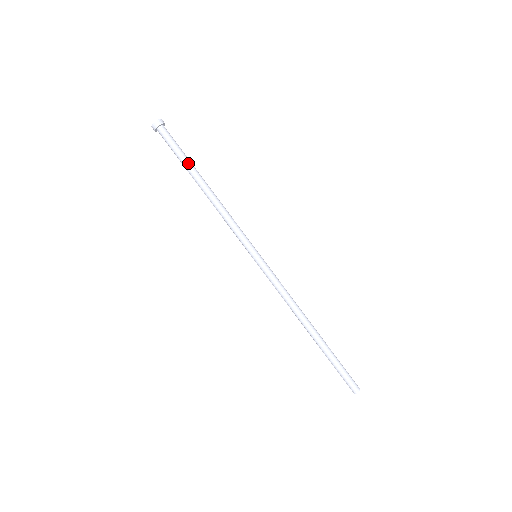
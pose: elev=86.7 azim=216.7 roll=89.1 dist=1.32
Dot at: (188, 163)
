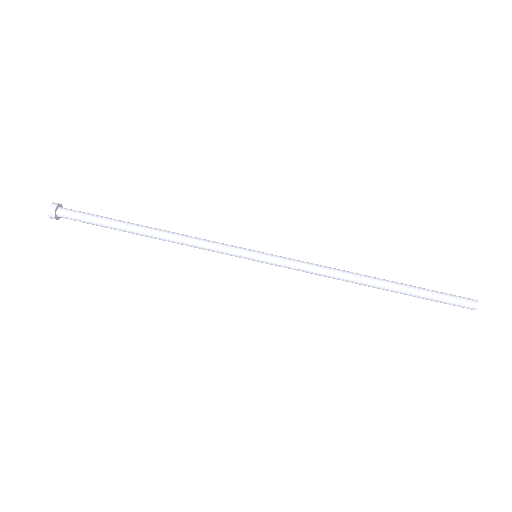
Dot at: (115, 220)
